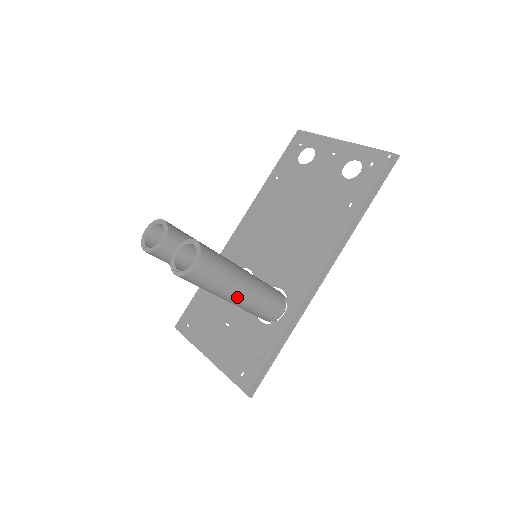
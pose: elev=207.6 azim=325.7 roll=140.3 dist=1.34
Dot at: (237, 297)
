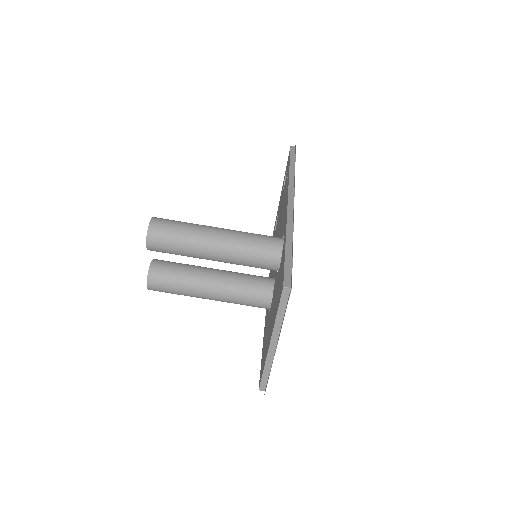
Dot at: (214, 237)
